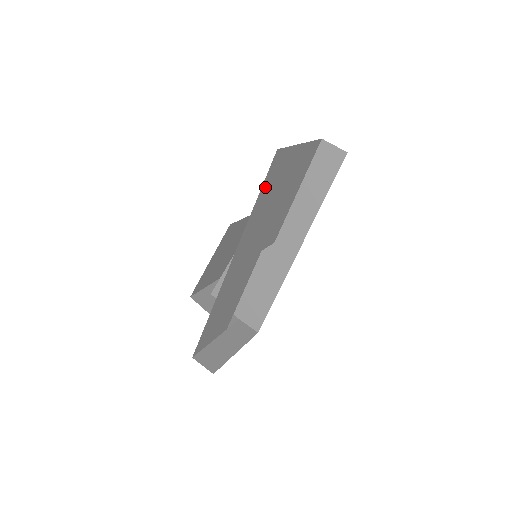
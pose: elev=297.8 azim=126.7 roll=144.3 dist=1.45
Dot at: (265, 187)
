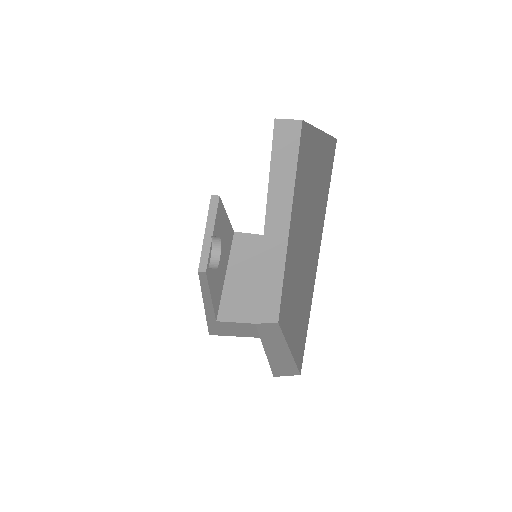
Dot at: occluded
